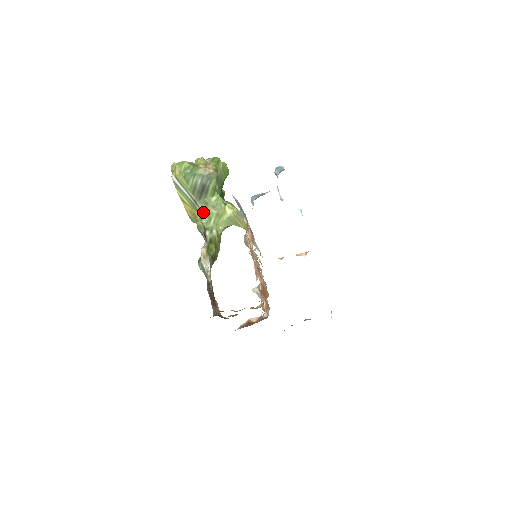
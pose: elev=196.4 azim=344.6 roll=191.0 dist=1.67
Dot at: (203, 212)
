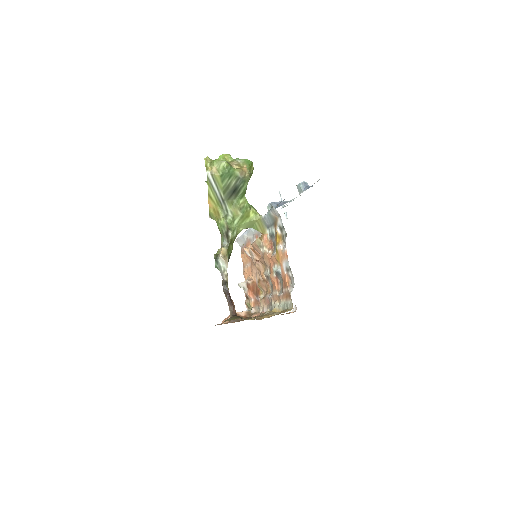
Dot at: (228, 212)
